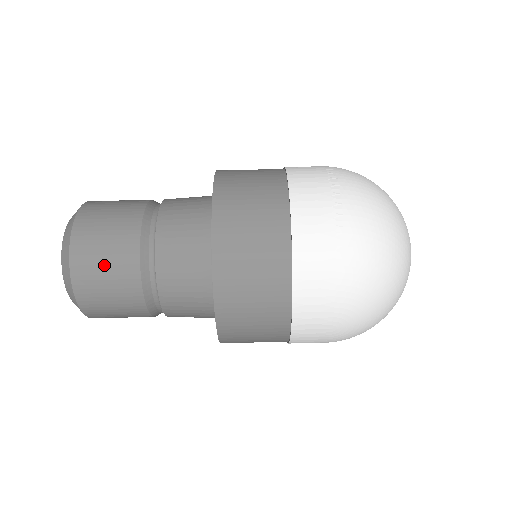
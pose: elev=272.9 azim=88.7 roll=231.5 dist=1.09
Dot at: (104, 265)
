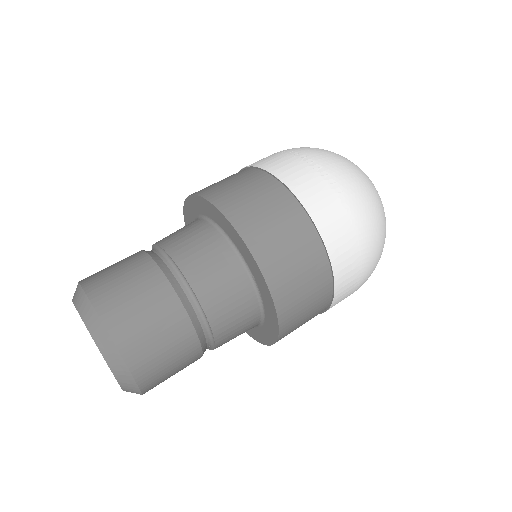
Dot at: (153, 331)
